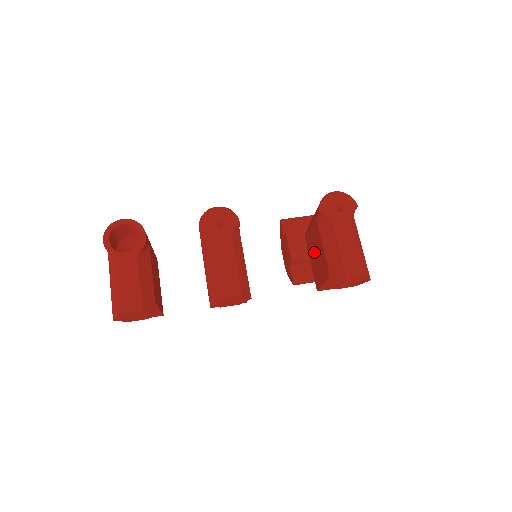
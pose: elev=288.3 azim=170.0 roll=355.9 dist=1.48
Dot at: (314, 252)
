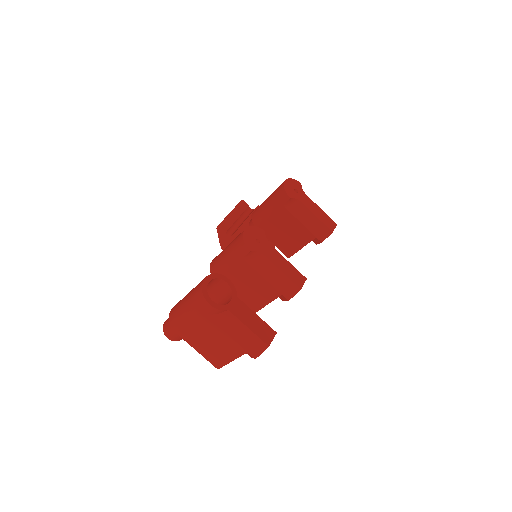
Dot at: (280, 231)
